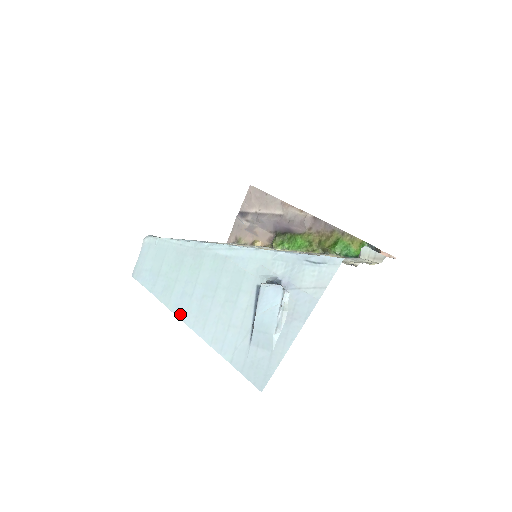
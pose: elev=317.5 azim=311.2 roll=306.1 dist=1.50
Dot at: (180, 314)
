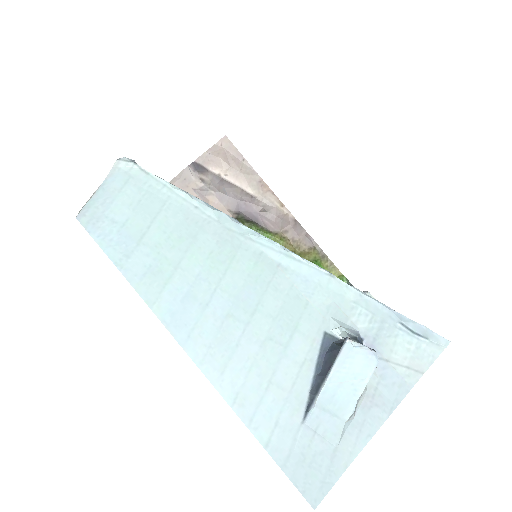
Dot at: (178, 331)
